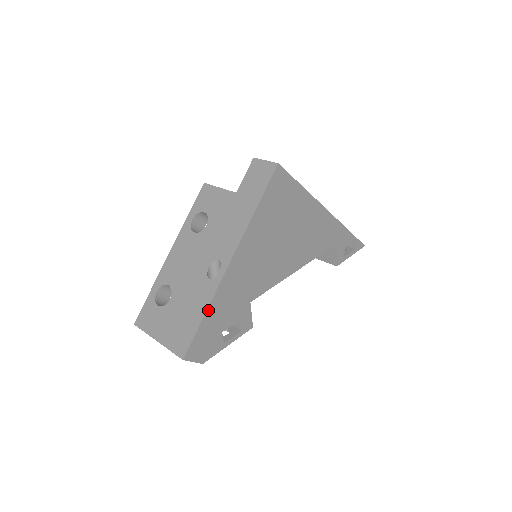
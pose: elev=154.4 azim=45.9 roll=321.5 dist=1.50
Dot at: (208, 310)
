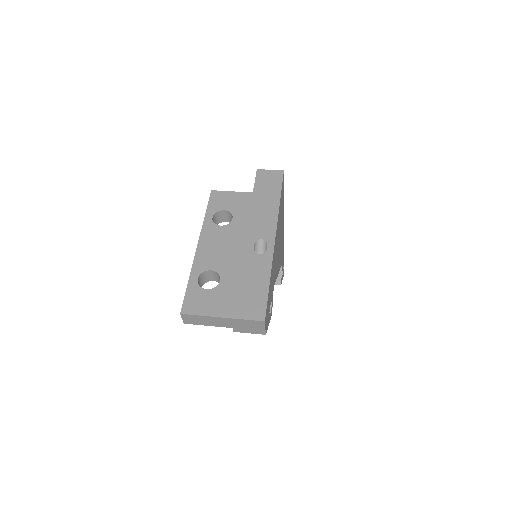
Dot at: (270, 277)
